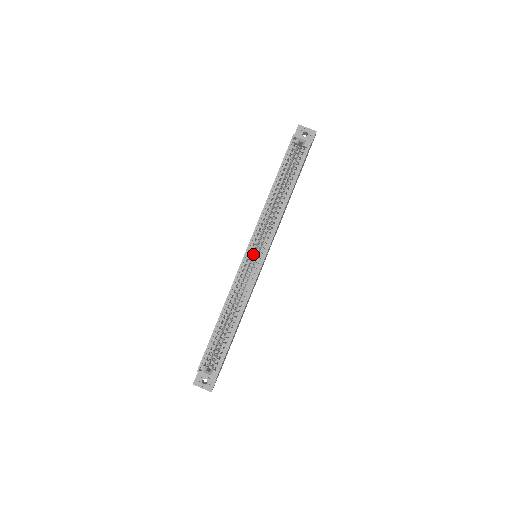
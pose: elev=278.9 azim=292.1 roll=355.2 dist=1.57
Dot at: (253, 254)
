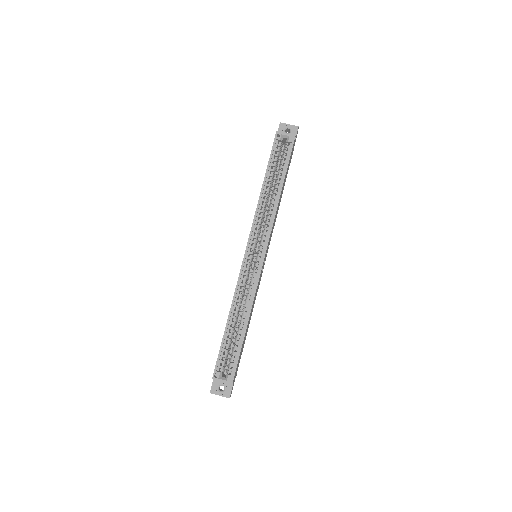
Dot at: (253, 254)
